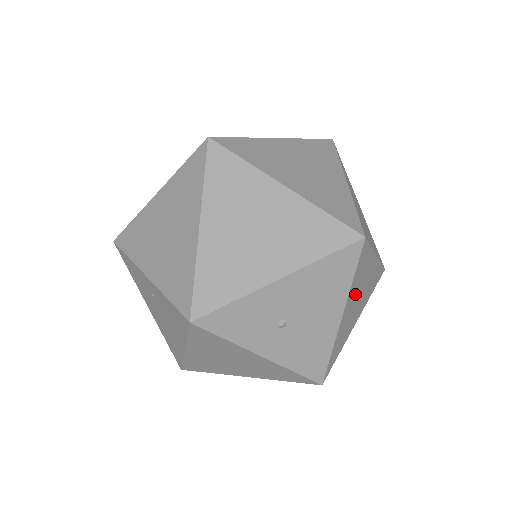
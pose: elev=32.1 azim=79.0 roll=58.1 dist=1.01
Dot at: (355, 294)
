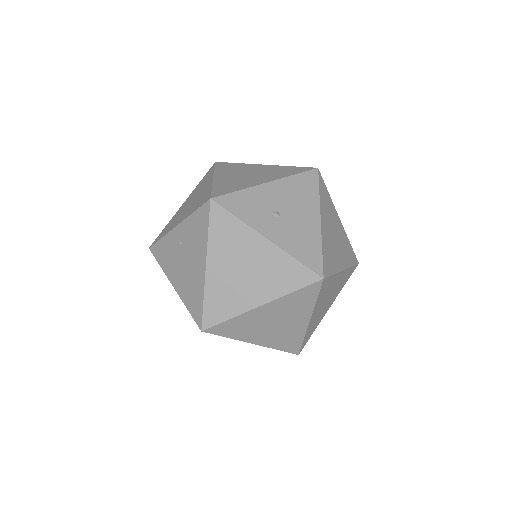
Dot at: (328, 220)
